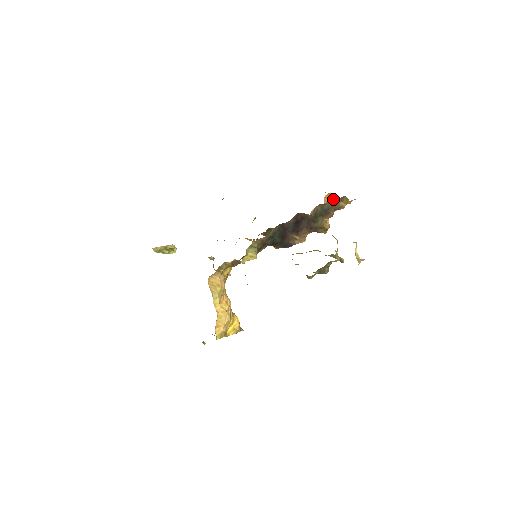
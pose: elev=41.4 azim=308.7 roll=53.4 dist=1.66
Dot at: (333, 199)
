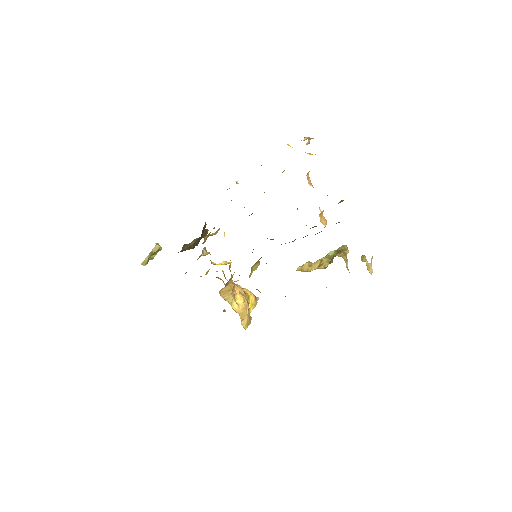
Dot at: occluded
